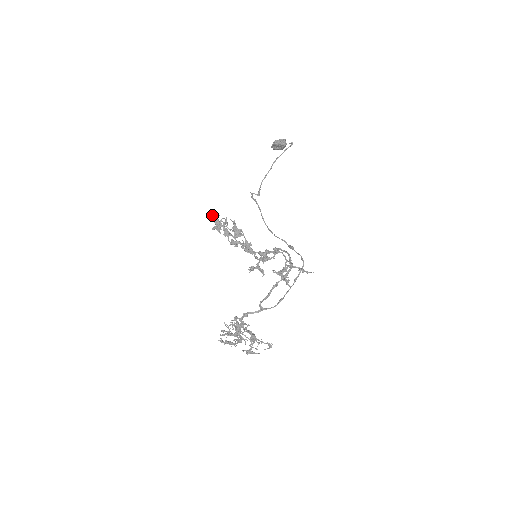
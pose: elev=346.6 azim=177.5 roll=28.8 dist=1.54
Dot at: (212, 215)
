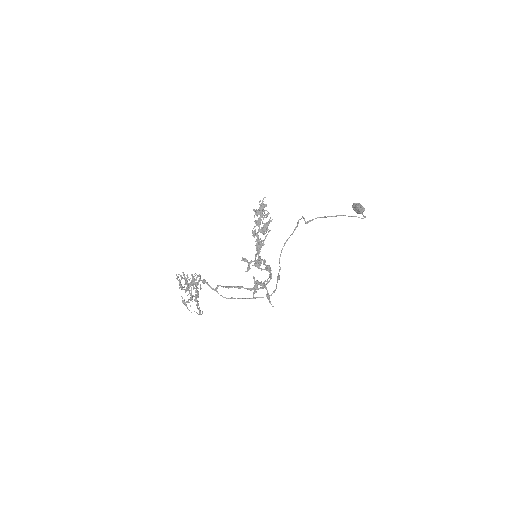
Dot at: (263, 201)
